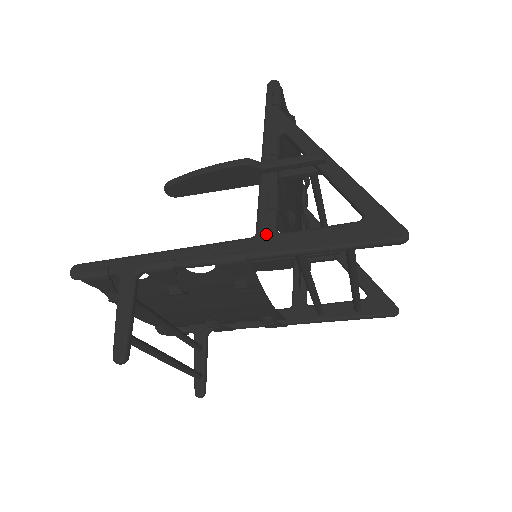
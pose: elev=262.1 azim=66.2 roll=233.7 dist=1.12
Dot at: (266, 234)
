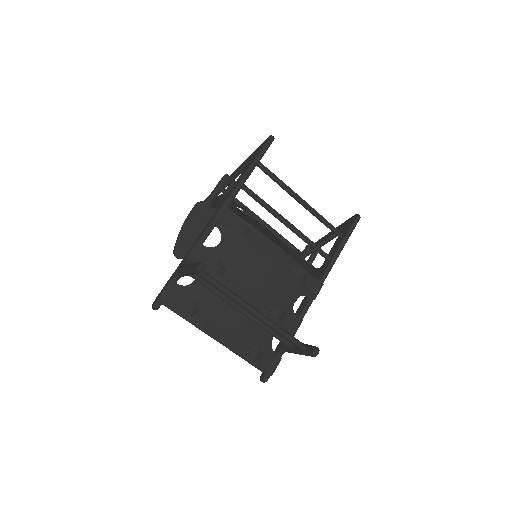
Dot at: (225, 196)
